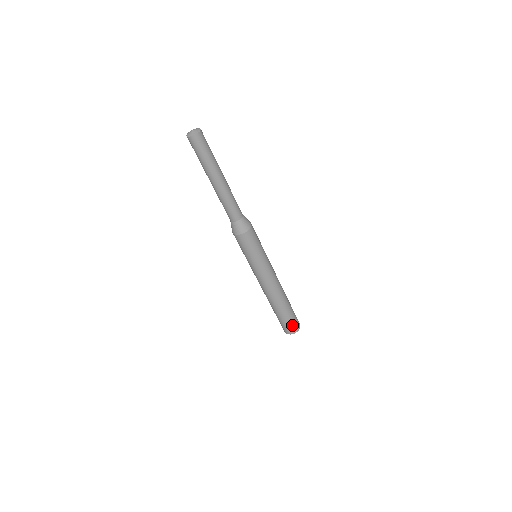
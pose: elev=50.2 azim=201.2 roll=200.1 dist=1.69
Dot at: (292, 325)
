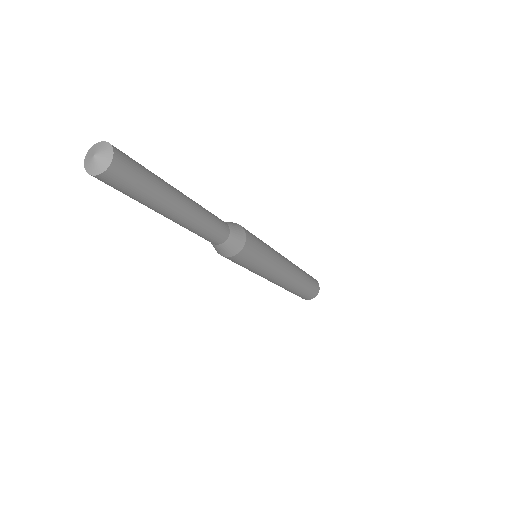
Dot at: (313, 291)
